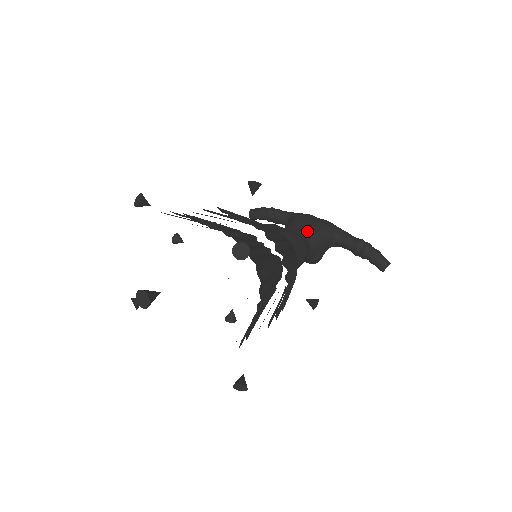
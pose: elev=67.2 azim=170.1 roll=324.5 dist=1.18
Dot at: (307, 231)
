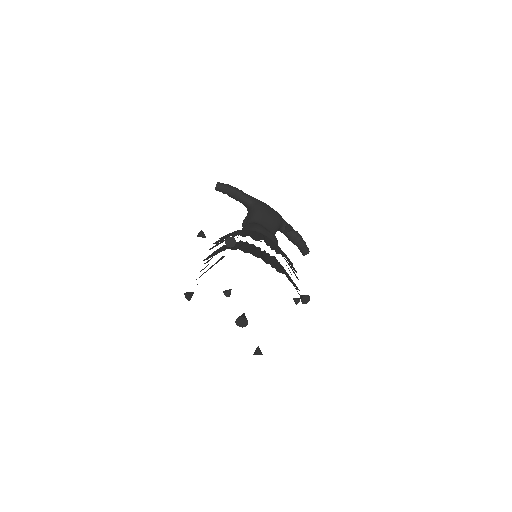
Dot at: (271, 225)
